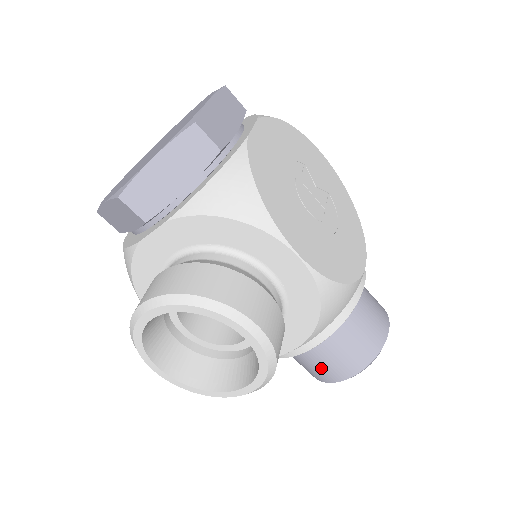
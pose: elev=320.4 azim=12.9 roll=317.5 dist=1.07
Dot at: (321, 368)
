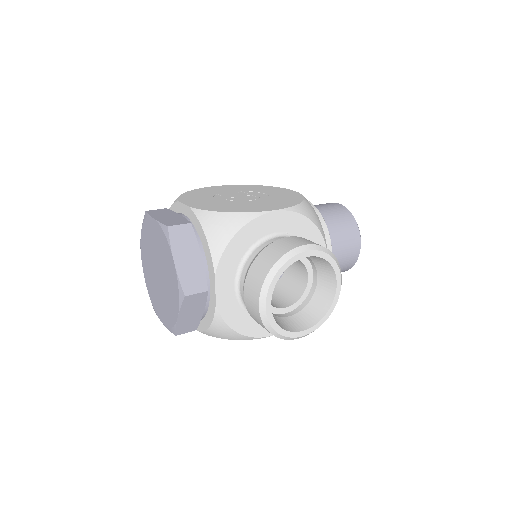
Dot at: (346, 256)
